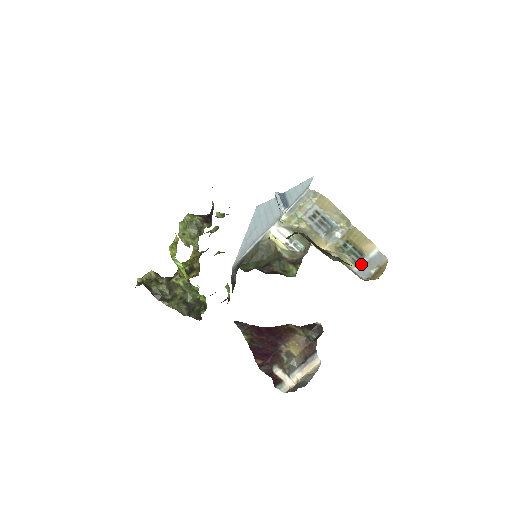
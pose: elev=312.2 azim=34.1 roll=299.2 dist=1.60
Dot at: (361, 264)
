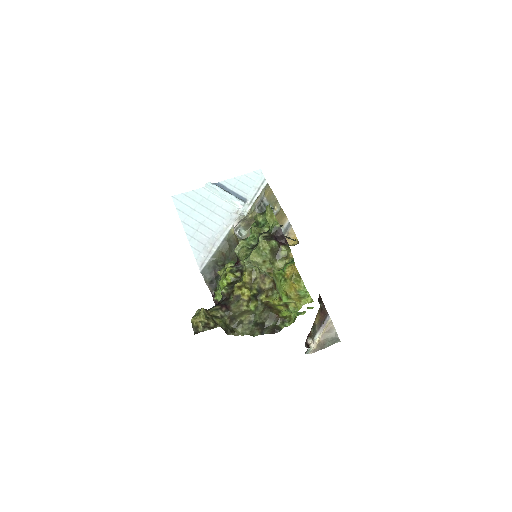
Dot at: occluded
